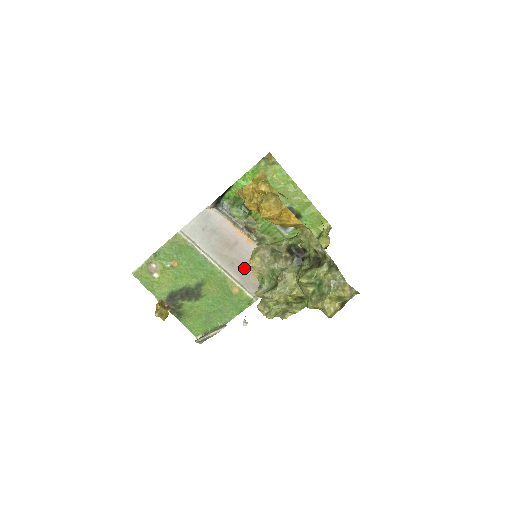
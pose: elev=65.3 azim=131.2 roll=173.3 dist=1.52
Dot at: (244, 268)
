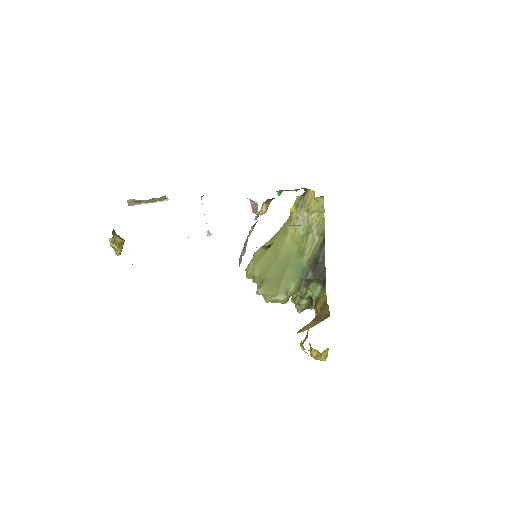
Dot at: occluded
